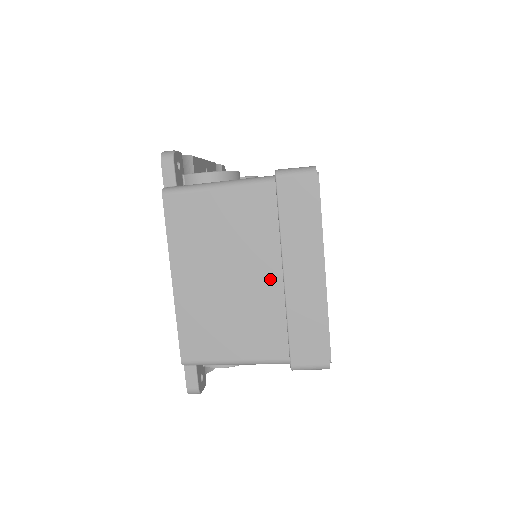
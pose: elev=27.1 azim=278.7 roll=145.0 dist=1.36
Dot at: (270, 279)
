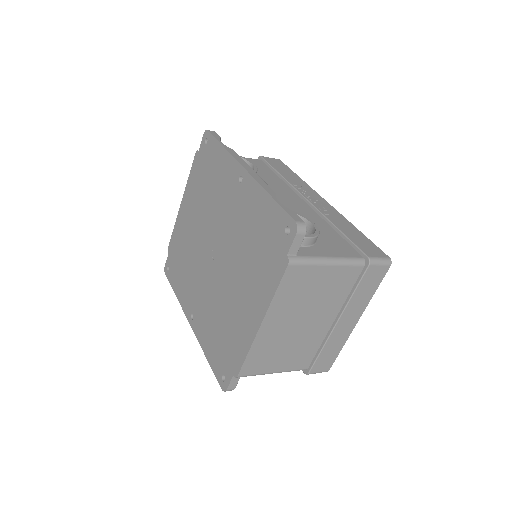
Dot at: (325, 324)
